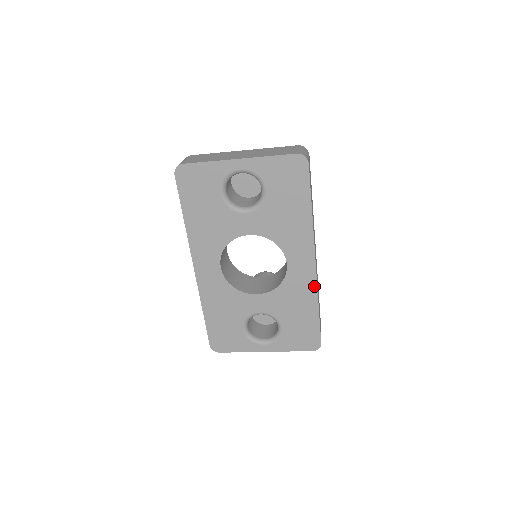
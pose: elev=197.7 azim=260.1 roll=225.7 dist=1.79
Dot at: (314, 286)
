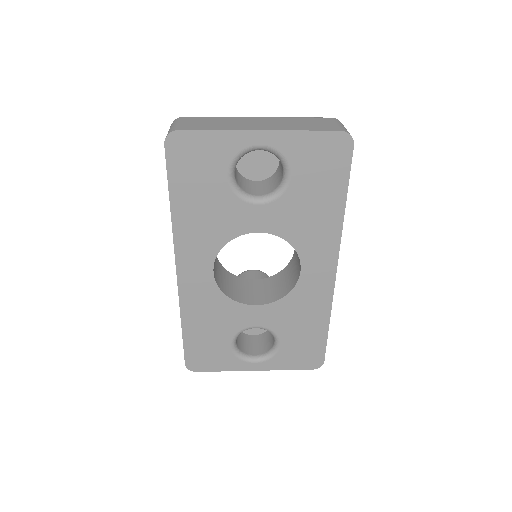
Dot at: (329, 297)
